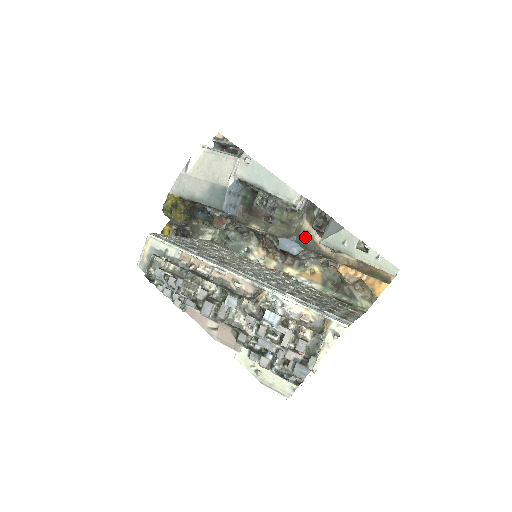
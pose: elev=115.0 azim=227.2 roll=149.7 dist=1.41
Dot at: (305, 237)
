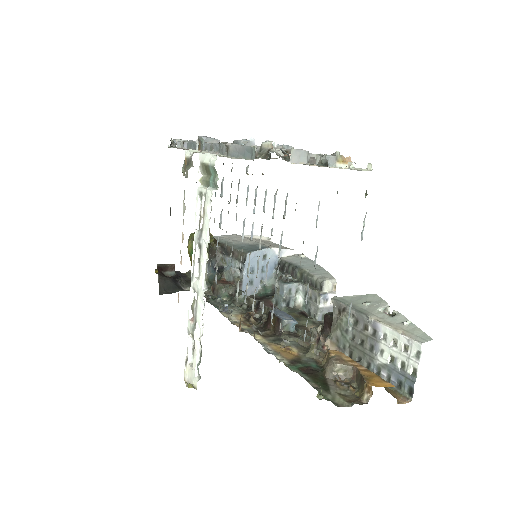
Dot at: occluded
